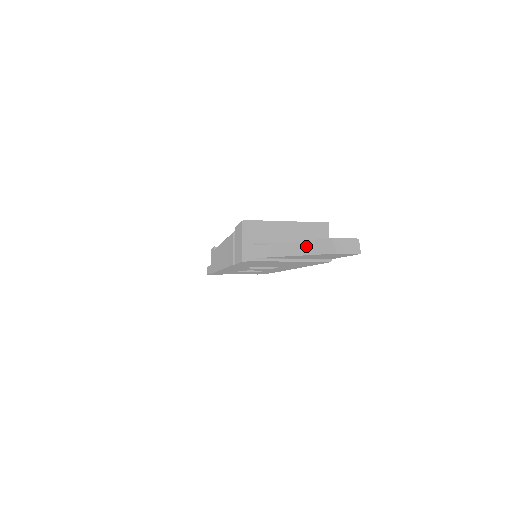
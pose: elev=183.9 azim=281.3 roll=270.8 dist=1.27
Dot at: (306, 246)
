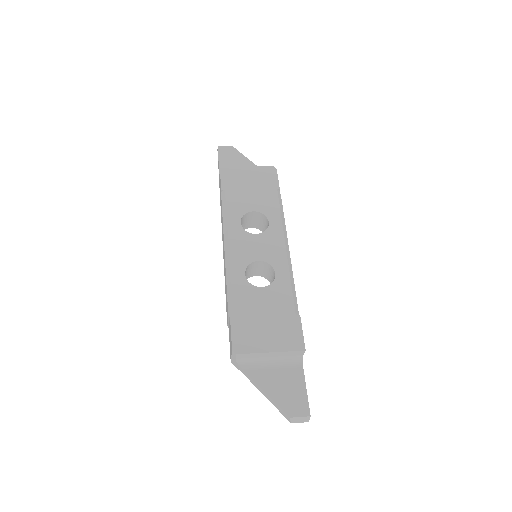
Dot at: (274, 403)
